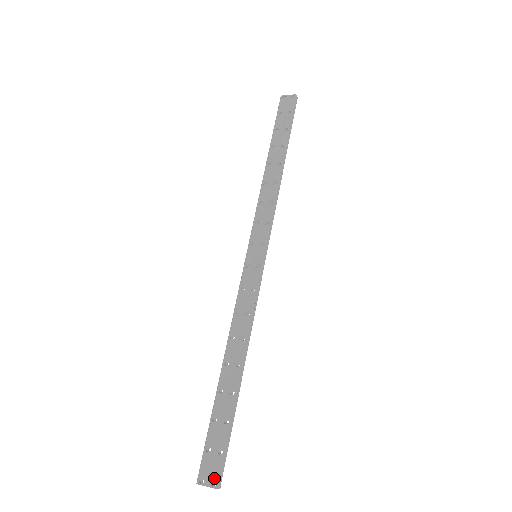
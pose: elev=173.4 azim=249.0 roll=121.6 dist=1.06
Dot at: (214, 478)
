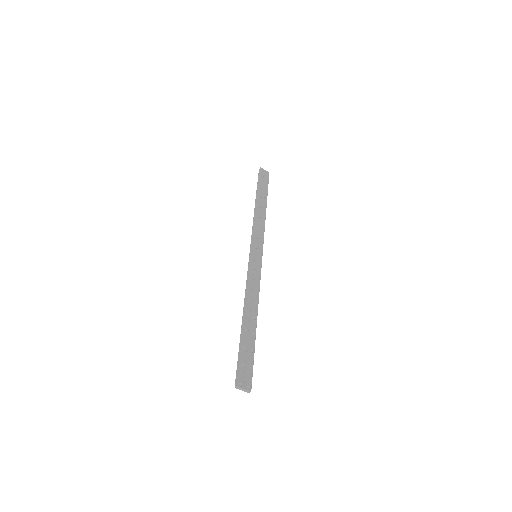
Dot at: (249, 384)
